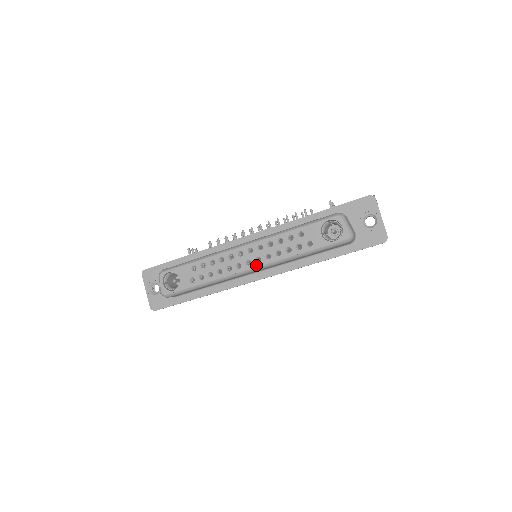
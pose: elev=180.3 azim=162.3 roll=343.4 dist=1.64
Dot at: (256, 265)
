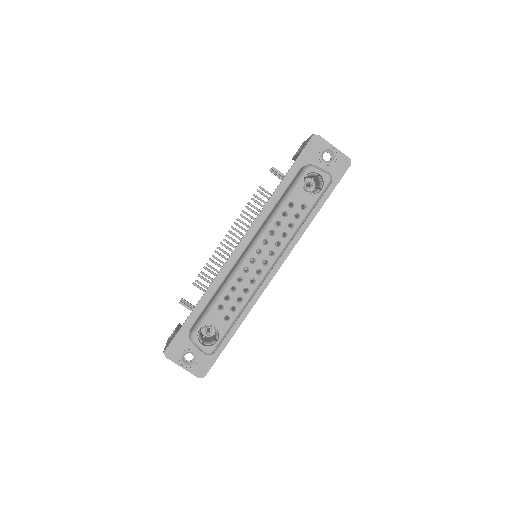
Dot at: (273, 259)
